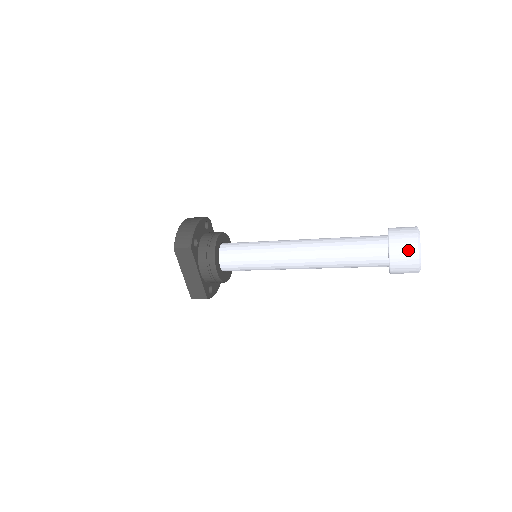
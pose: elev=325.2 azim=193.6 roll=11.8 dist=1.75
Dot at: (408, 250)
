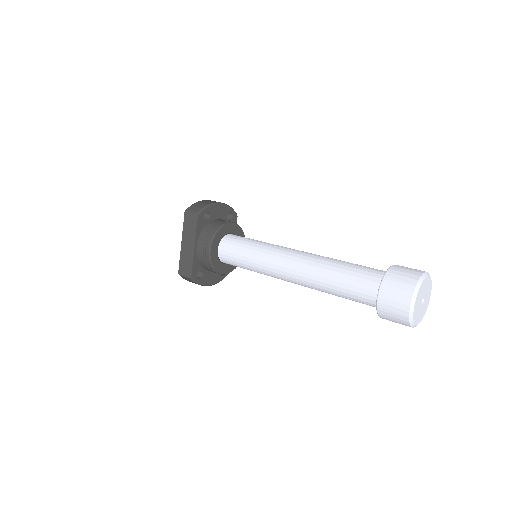
Dot at: (403, 284)
